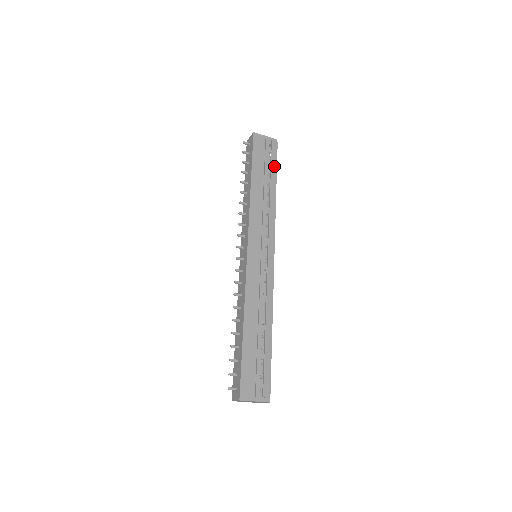
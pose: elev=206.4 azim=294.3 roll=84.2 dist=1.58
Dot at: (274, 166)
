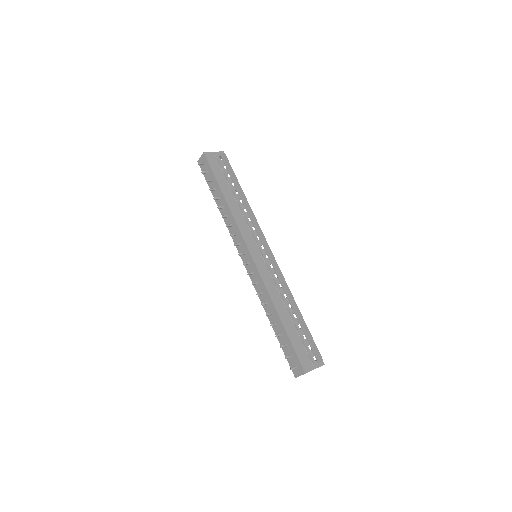
Dot at: (233, 175)
